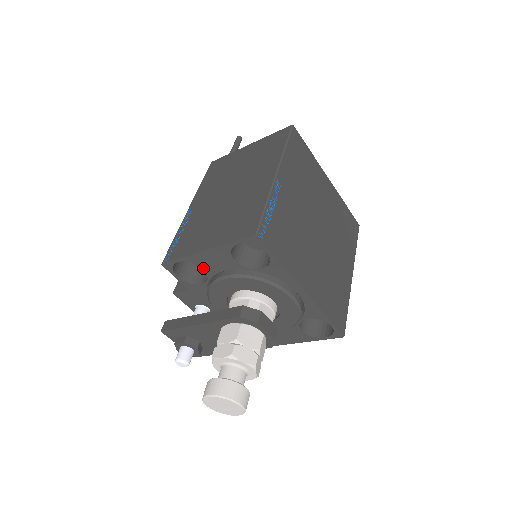
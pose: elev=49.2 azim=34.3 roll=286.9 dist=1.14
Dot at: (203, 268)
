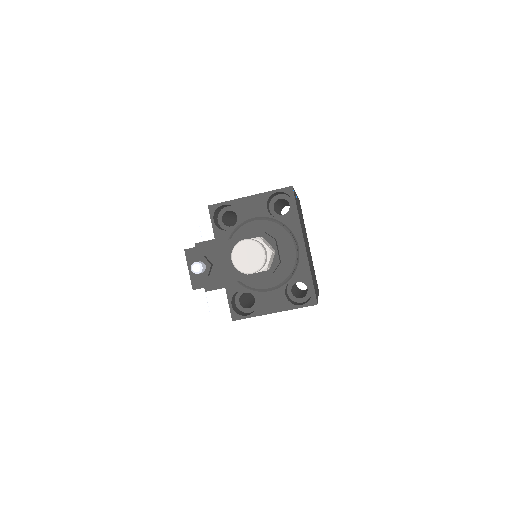
Dot at: (239, 213)
